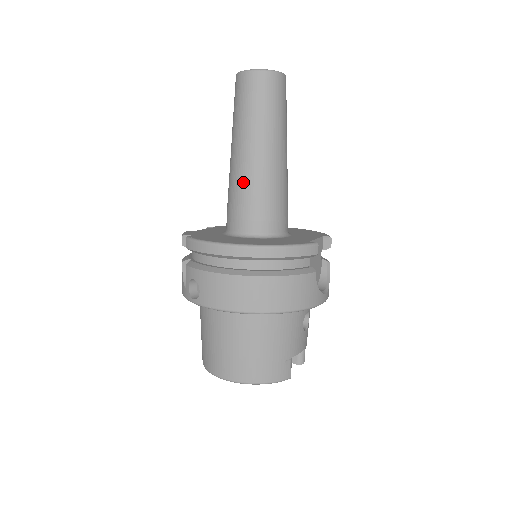
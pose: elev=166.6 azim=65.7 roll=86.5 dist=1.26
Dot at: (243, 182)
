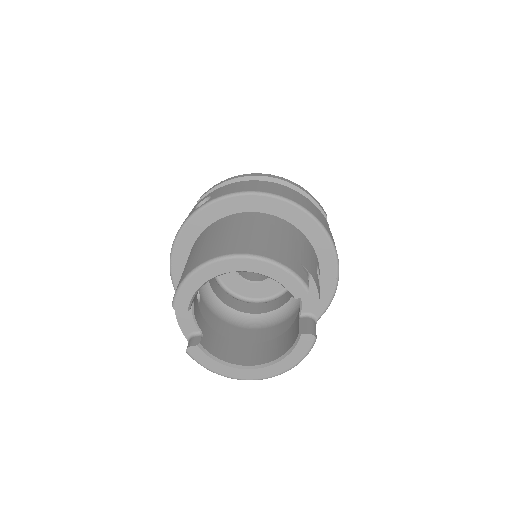
Dot at: occluded
